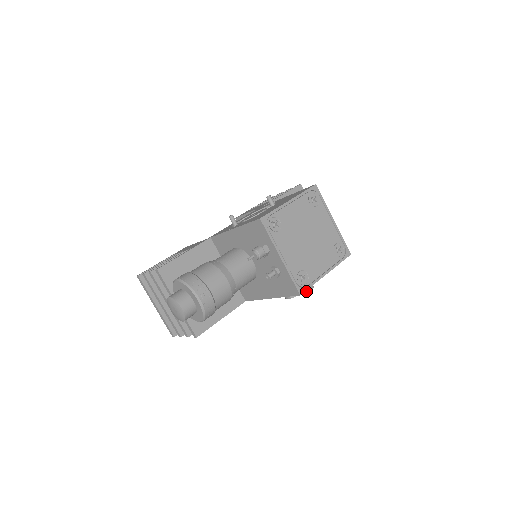
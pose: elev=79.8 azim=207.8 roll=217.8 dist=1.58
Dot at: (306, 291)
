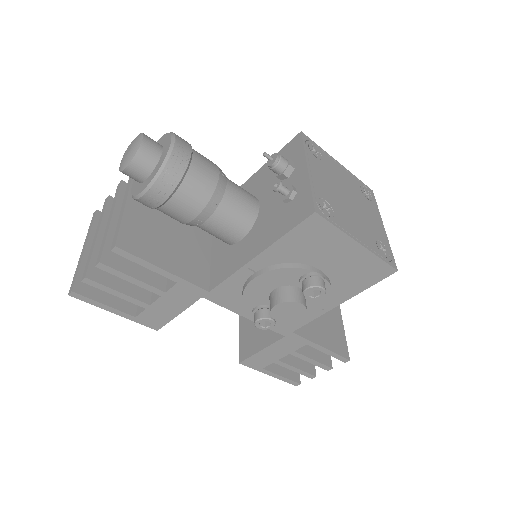
Dot at: (313, 284)
